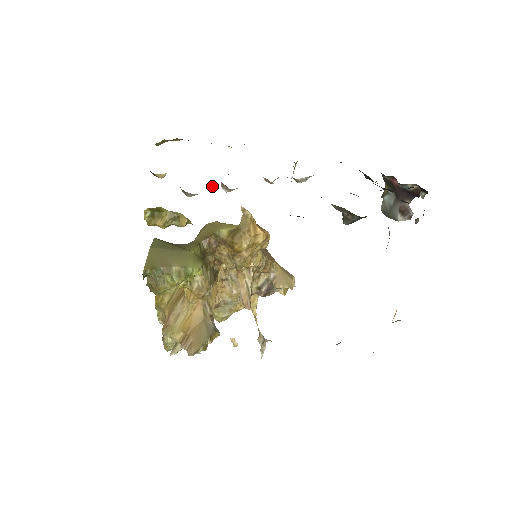
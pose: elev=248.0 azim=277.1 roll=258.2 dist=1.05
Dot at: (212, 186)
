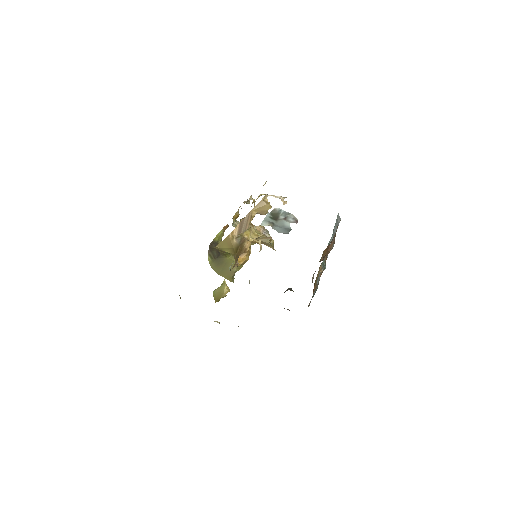
Dot at: occluded
